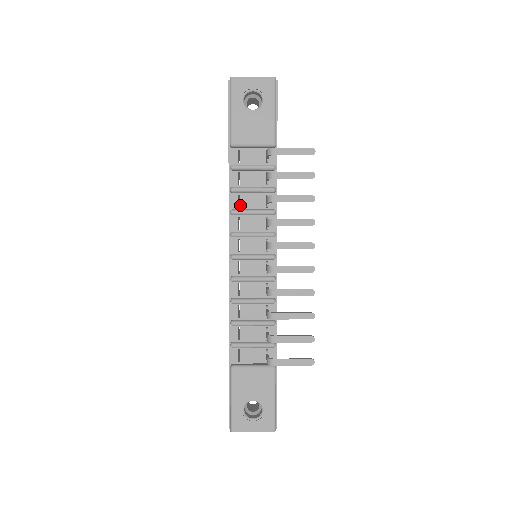
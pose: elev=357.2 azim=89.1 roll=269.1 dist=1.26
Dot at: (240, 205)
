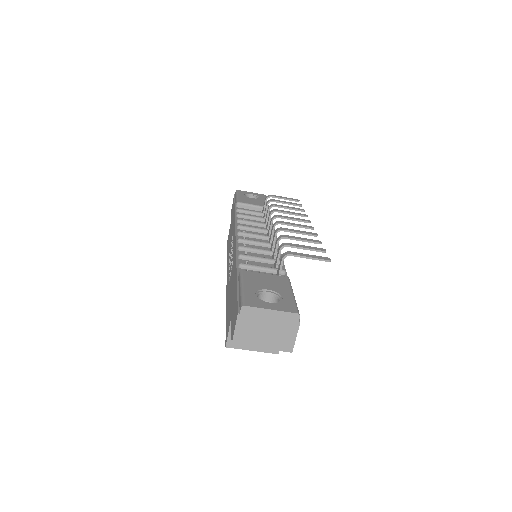
Dot at: occluded
